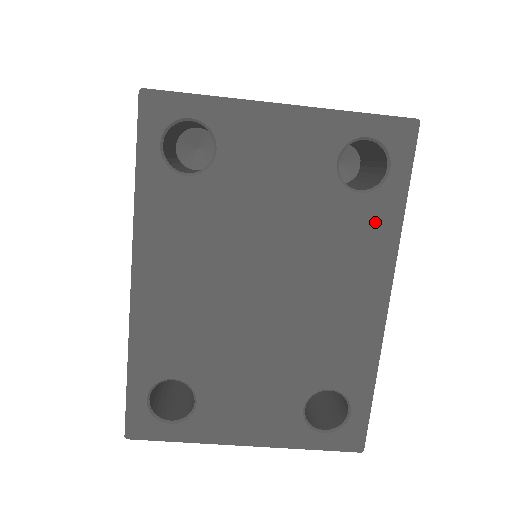
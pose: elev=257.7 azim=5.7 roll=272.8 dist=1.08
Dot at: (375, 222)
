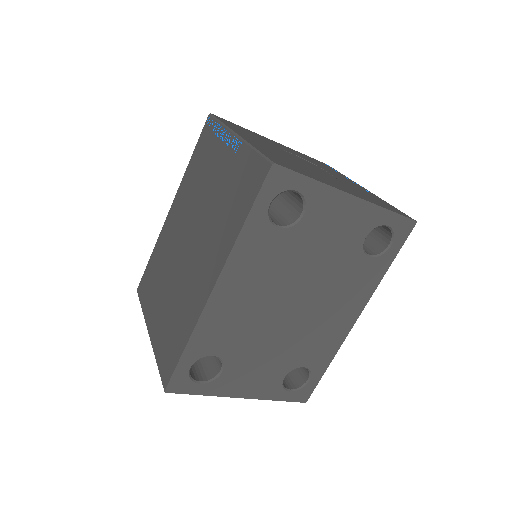
Dot at: (370, 275)
